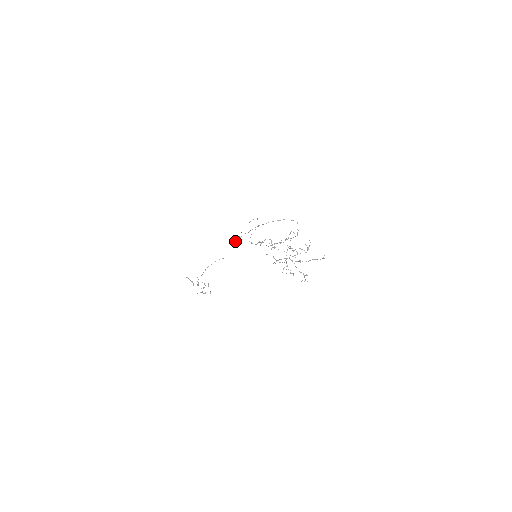
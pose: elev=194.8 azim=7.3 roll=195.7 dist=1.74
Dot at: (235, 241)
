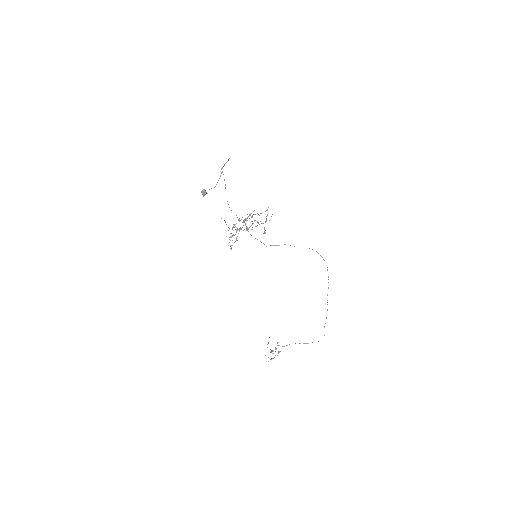
Dot at: (201, 192)
